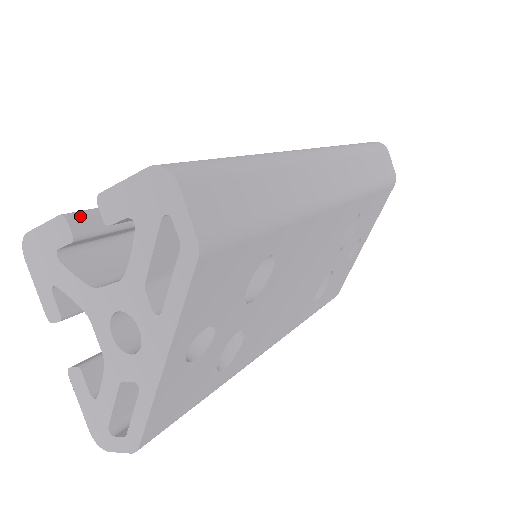
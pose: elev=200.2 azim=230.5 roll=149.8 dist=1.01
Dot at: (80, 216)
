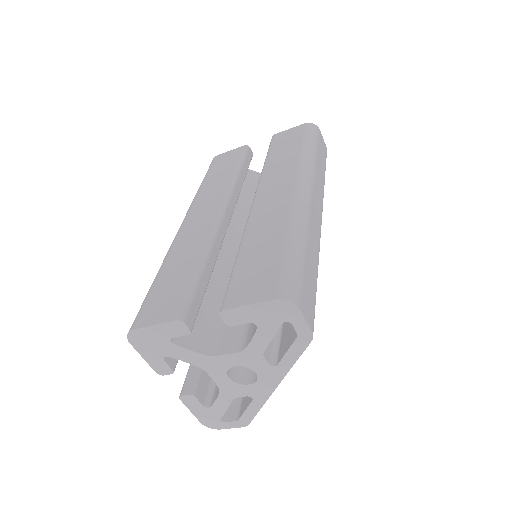
Dot at: (187, 314)
